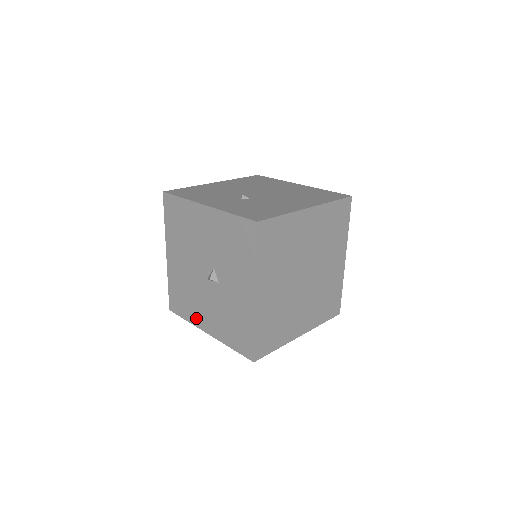
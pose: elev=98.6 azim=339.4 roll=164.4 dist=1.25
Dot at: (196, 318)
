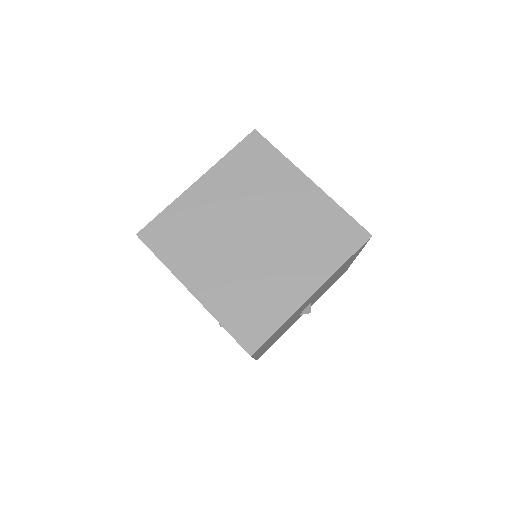
Dot at: occluded
